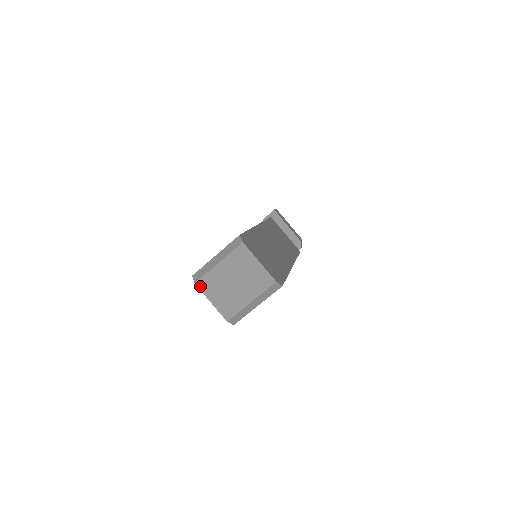
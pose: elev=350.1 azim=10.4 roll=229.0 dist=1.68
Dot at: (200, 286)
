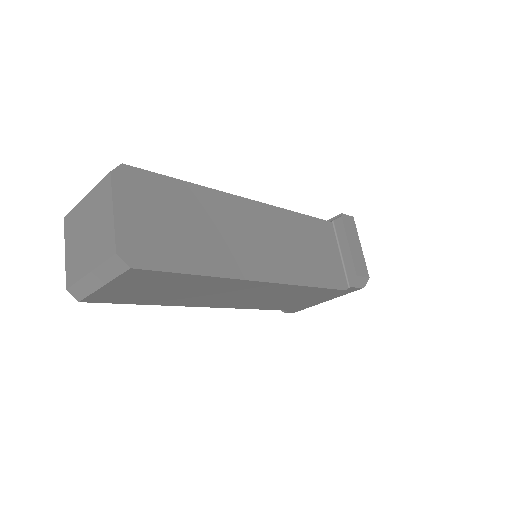
Dot at: (66, 224)
